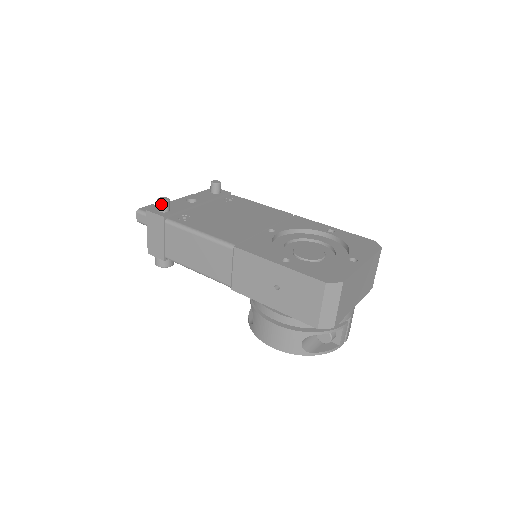
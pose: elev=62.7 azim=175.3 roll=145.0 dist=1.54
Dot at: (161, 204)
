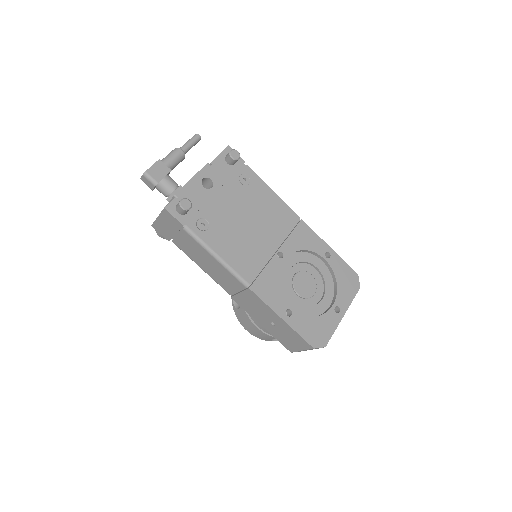
Dot at: (183, 211)
